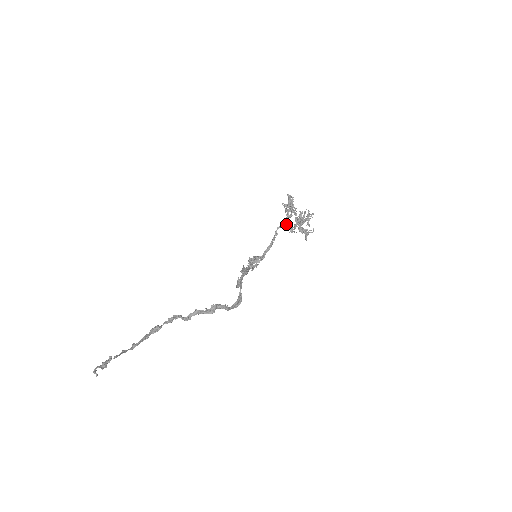
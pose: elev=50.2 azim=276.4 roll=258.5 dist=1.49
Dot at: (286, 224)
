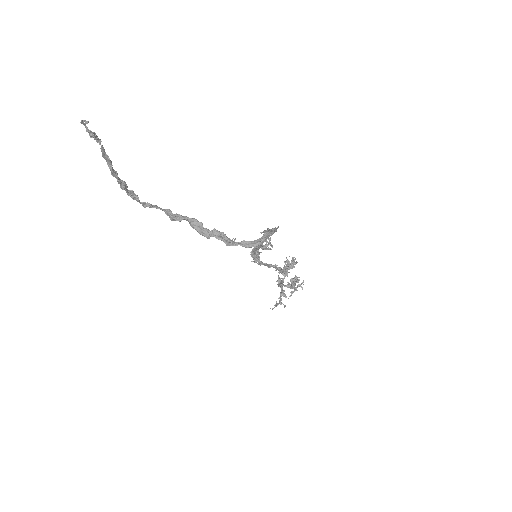
Dot at: (279, 273)
